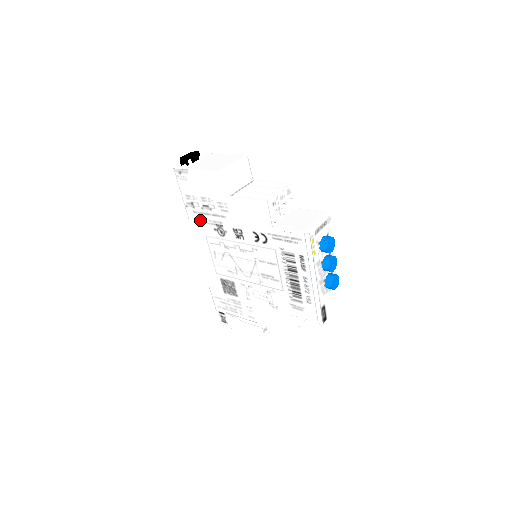
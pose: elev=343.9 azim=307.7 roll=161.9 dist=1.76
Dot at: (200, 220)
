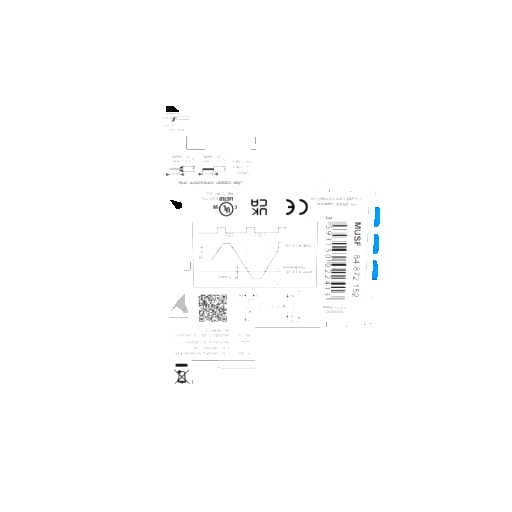
Dot at: (189, 195)
